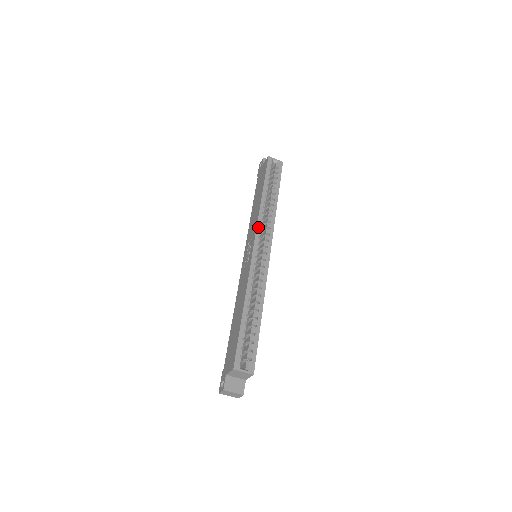
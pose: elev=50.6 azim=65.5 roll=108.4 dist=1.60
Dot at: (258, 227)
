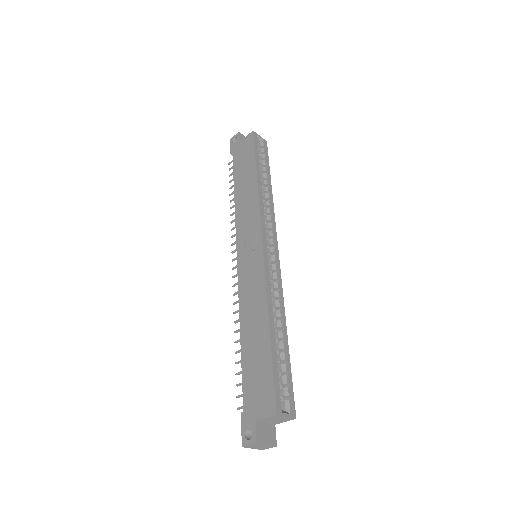
Dot at: (262, 219)
